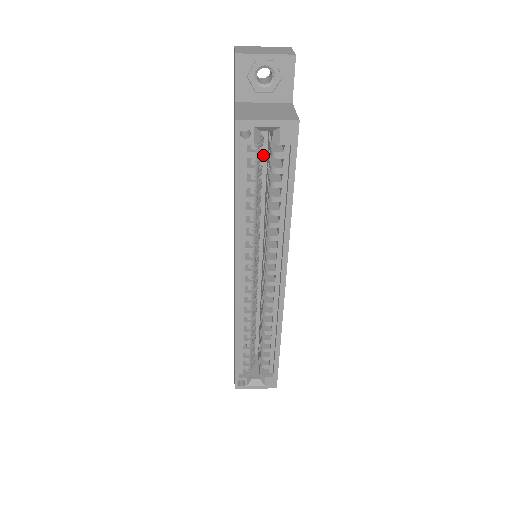
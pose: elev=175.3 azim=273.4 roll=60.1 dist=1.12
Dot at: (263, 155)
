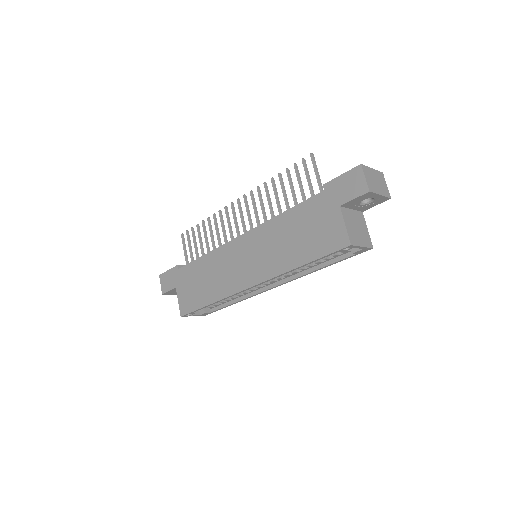
Dot at: occluded
